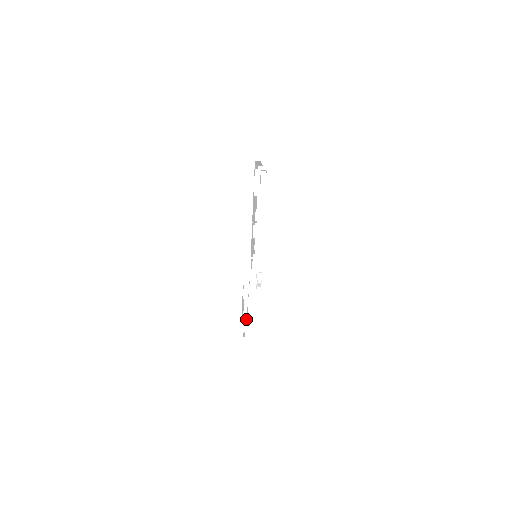
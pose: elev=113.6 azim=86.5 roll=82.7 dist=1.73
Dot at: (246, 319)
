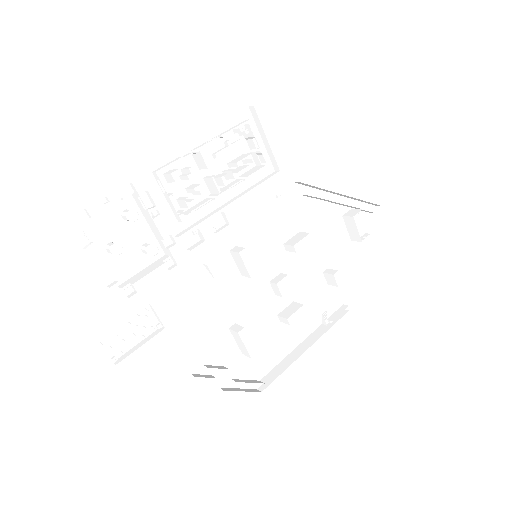
Dot at: occluded
